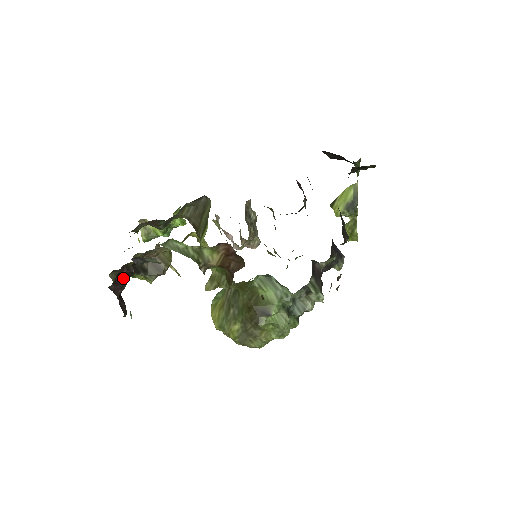
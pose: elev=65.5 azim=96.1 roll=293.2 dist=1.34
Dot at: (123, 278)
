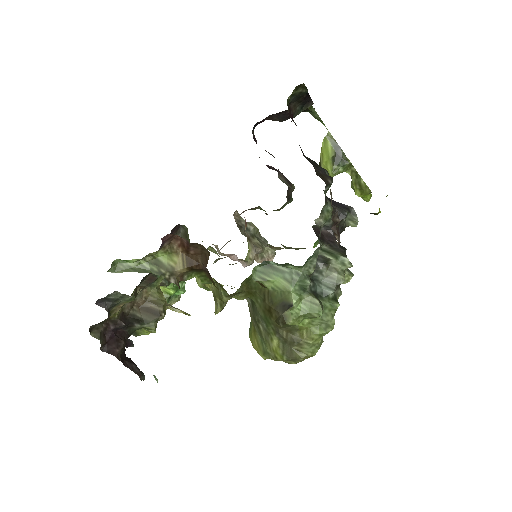
Dot at: (116, 336)
